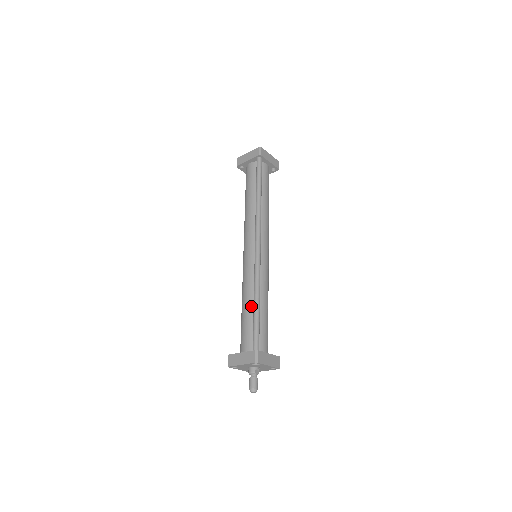
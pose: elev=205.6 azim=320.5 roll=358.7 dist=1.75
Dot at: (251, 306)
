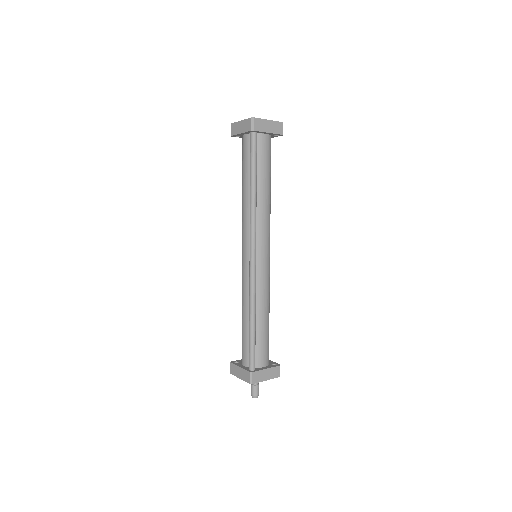
Dot at: (248, 320)
